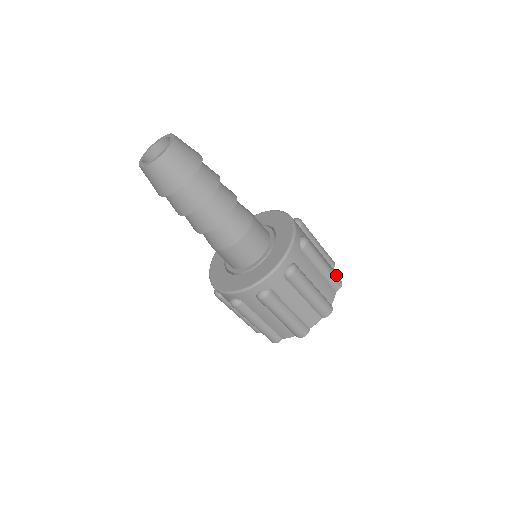
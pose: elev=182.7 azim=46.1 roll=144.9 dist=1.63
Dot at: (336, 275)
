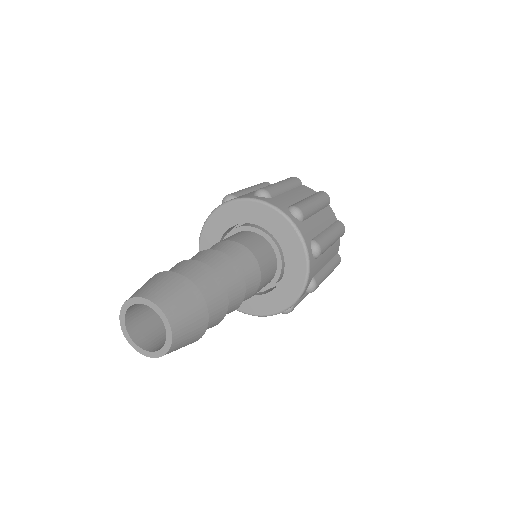
Dot at: (340, 229)
